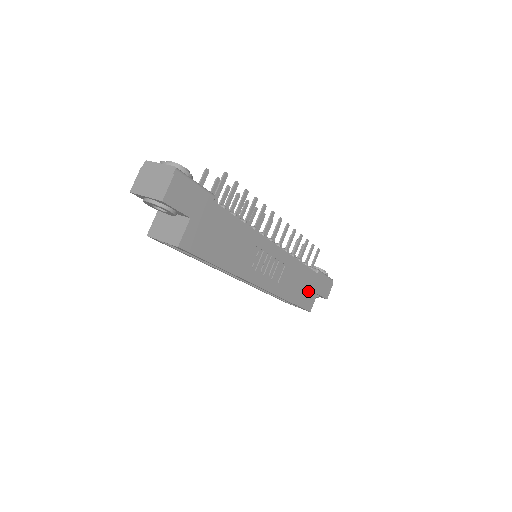
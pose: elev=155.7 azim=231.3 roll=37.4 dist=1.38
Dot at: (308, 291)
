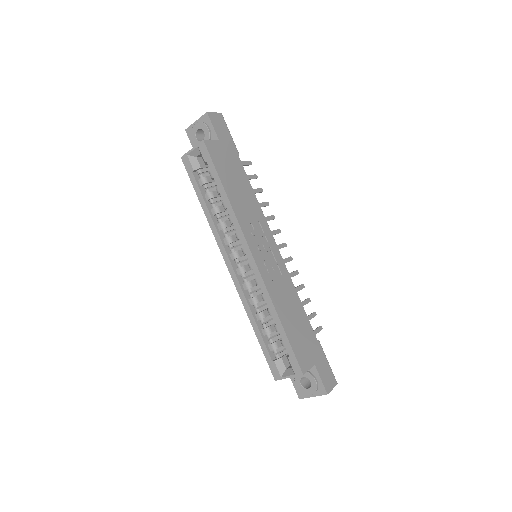
Dot at: (303, 343)
